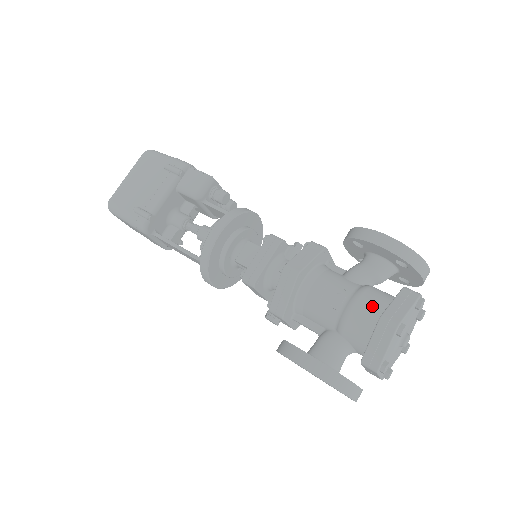
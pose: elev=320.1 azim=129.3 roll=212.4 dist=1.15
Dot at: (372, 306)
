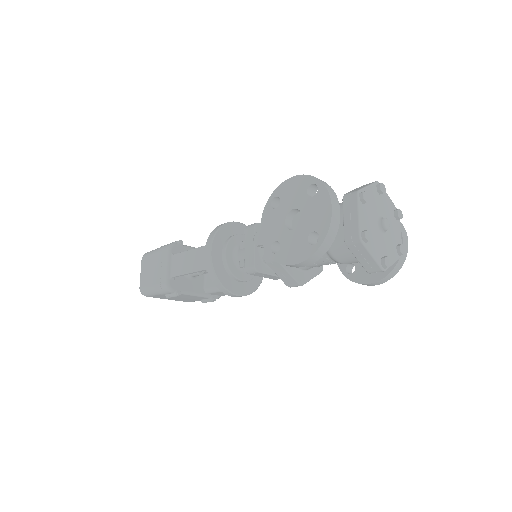
Dot at: occluded
